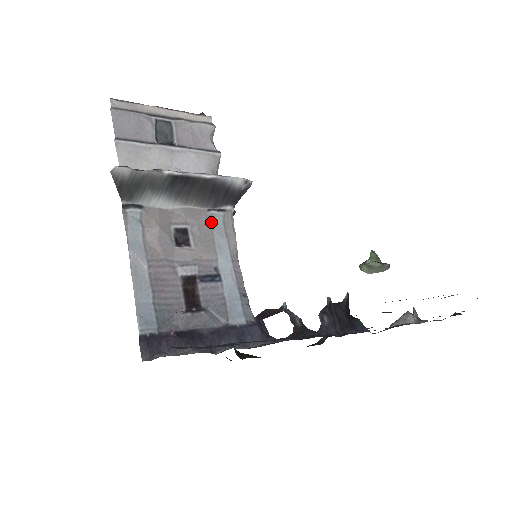
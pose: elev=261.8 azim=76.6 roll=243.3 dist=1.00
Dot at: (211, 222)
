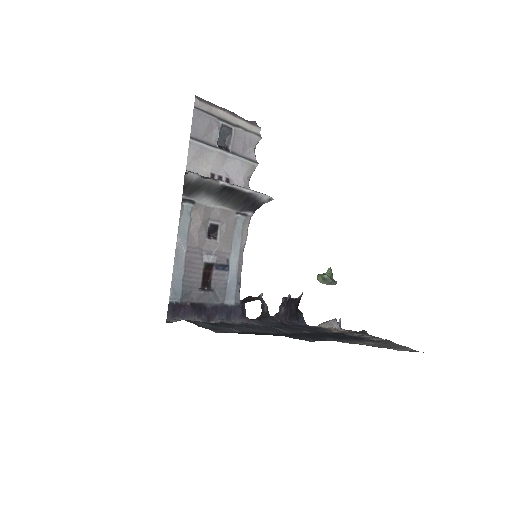
Dot at: (235, 223)
